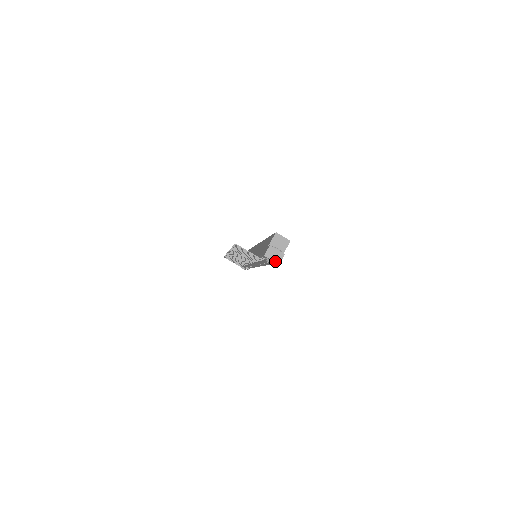
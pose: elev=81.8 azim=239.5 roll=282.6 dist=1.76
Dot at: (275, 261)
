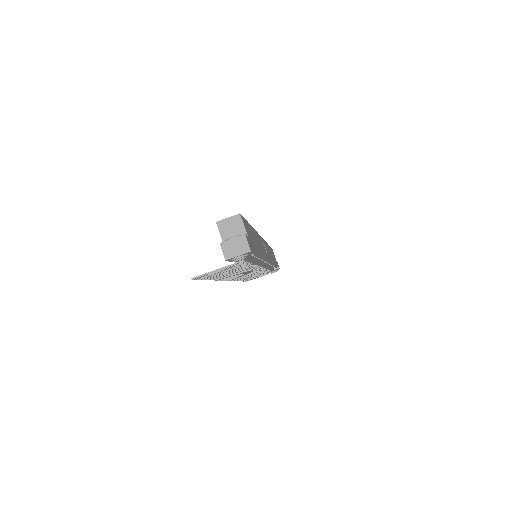
Dot at: (242, 253)
